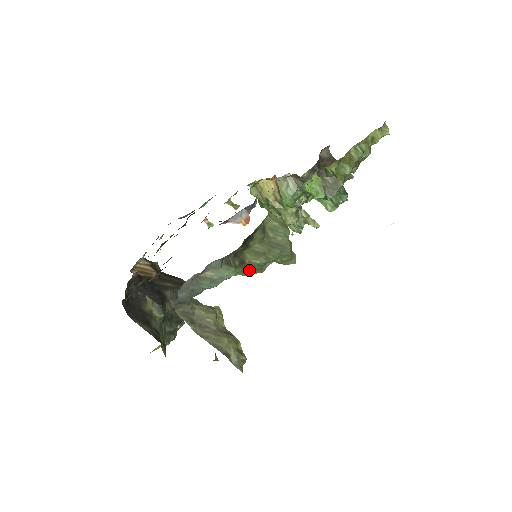
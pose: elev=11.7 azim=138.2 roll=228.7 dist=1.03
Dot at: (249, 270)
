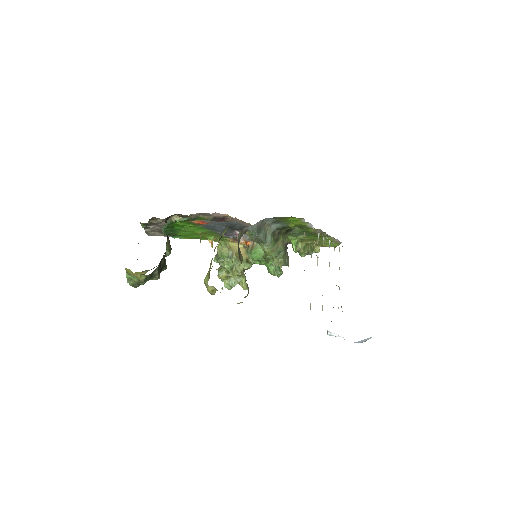
Dot at: (274, 248)
